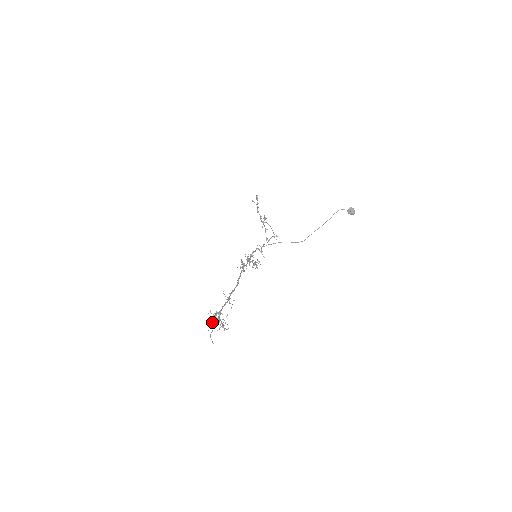
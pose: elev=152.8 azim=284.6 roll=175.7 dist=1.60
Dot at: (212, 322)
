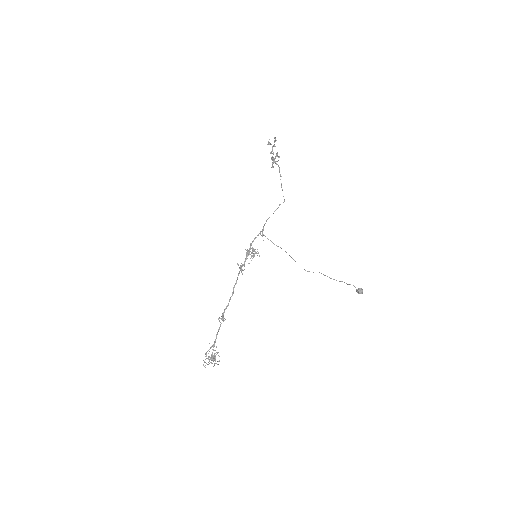
Dot at: occluded
